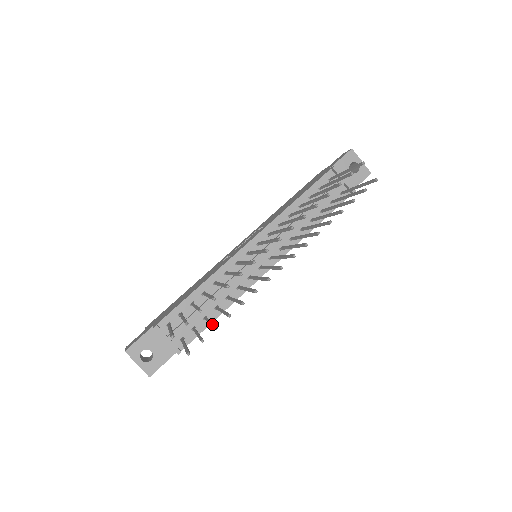
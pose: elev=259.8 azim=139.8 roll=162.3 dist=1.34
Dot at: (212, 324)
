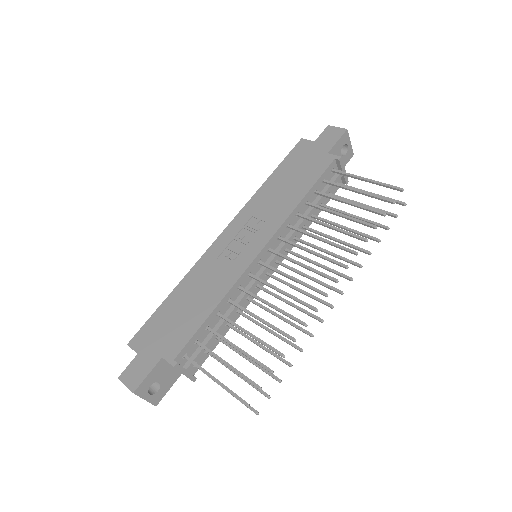
Dot at: (263, 369)
